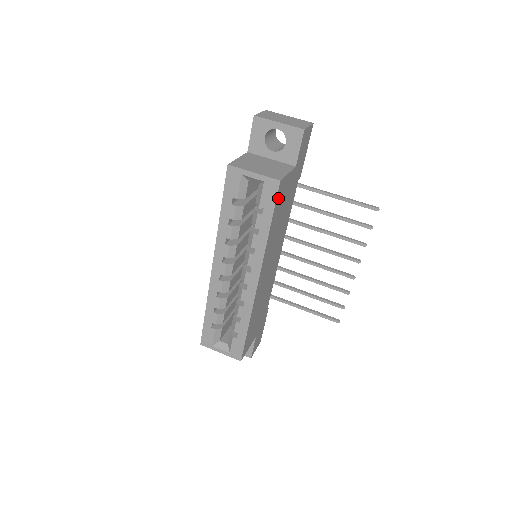
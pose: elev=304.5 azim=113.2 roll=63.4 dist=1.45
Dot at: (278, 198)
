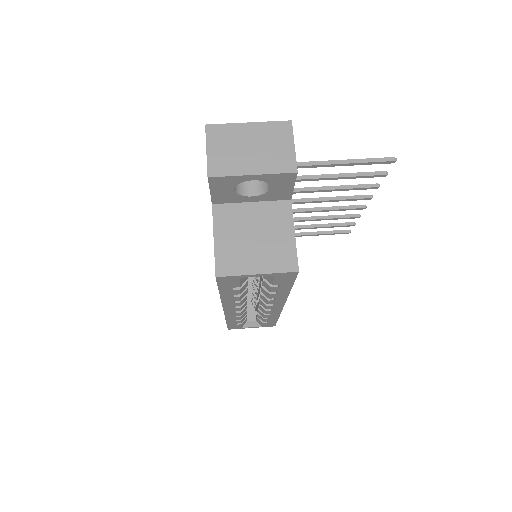
Dot at: occluded
